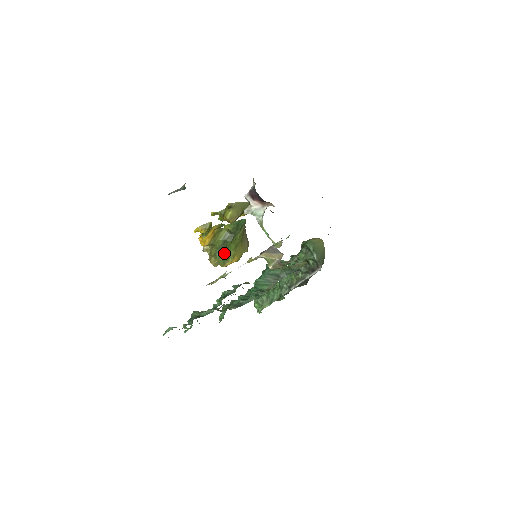
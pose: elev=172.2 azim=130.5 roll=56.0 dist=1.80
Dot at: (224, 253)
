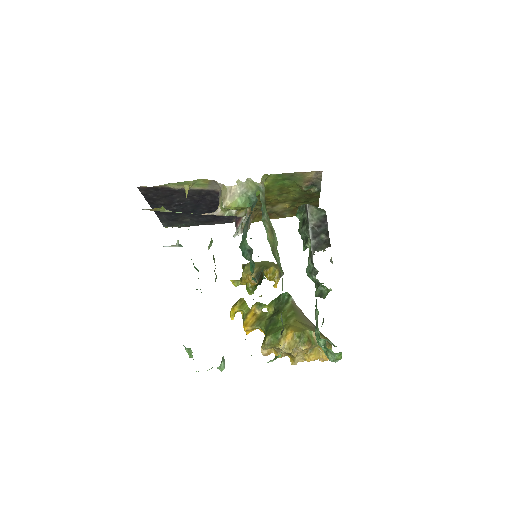
Dot at: (274, 330)
